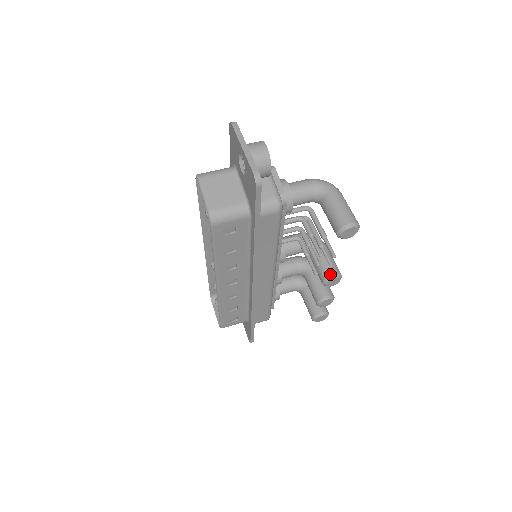
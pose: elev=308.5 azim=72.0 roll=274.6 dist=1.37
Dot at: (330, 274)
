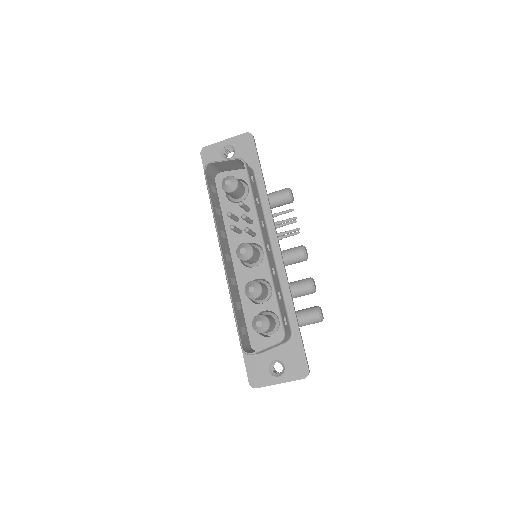
Dot at: (301, 245)
